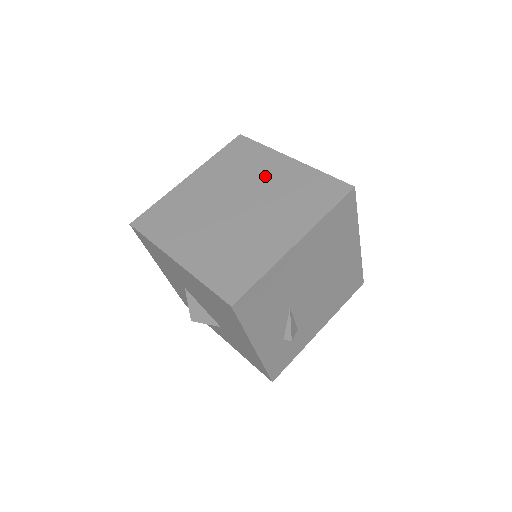
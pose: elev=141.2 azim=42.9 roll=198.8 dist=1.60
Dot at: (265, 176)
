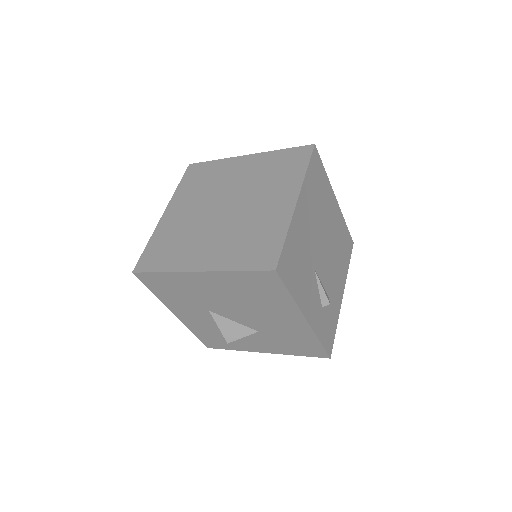
Dot at: (234, 177)
